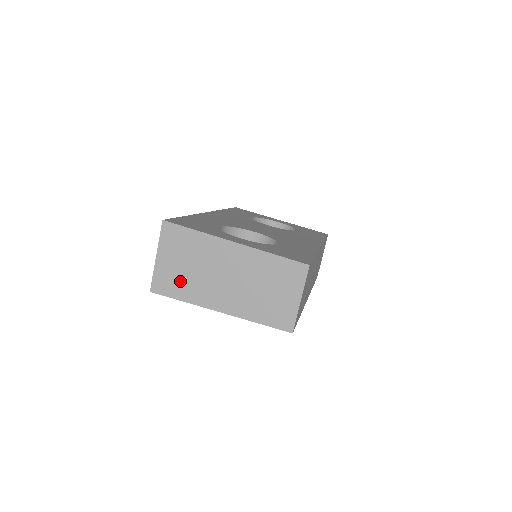
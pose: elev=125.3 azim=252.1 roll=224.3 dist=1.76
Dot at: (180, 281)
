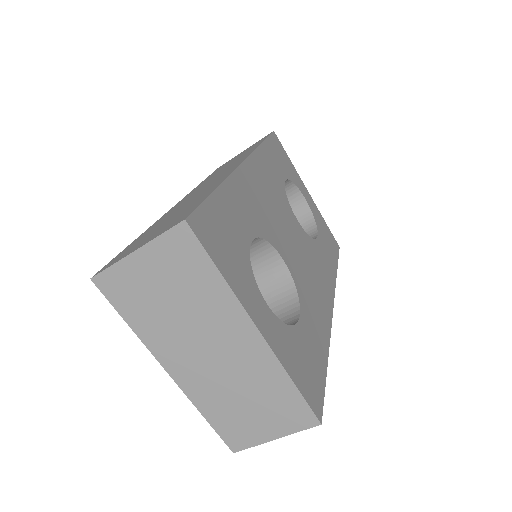
Dot at: (144, 304)
